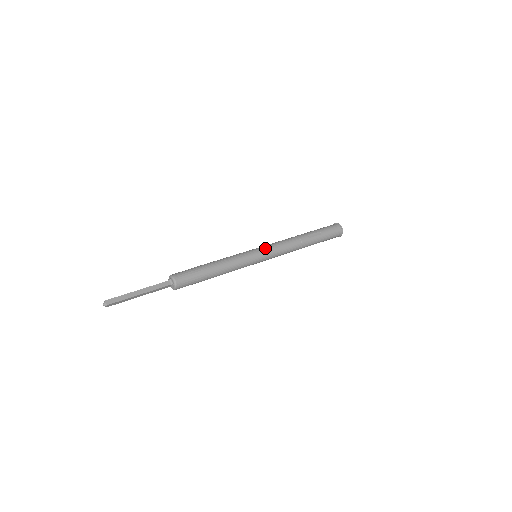
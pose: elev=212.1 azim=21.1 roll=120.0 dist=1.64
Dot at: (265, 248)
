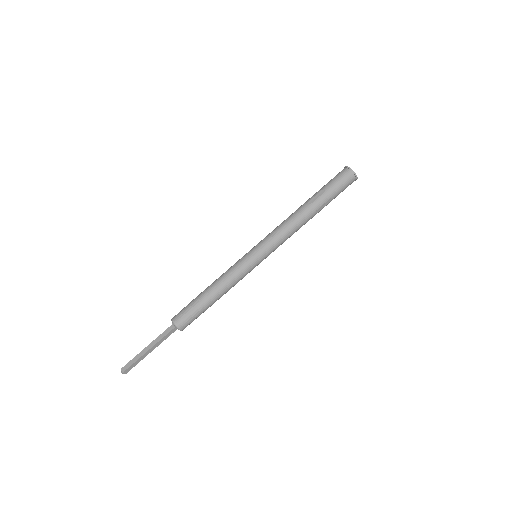
Dot at: (260, 243)
